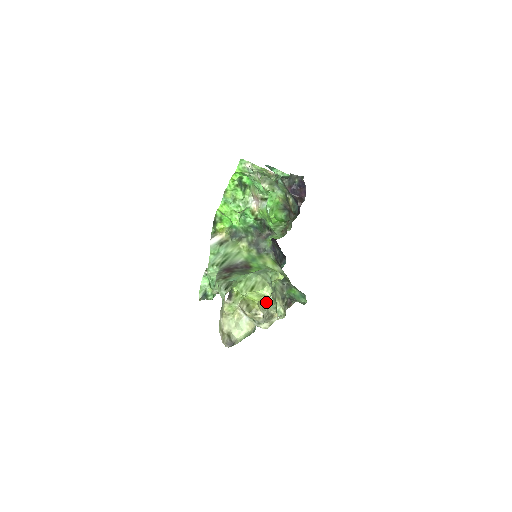
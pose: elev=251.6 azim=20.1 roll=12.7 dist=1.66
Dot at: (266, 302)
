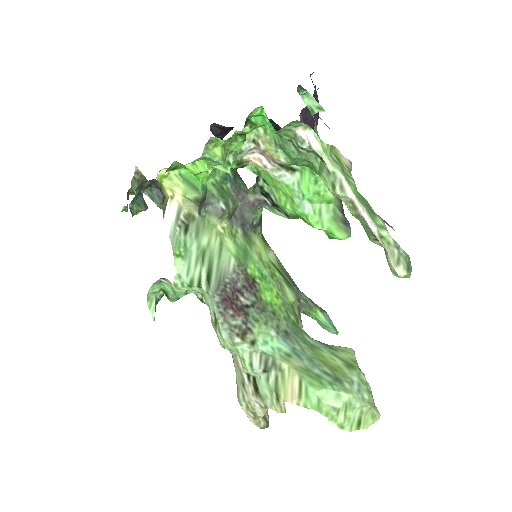
Dot at: occluded
